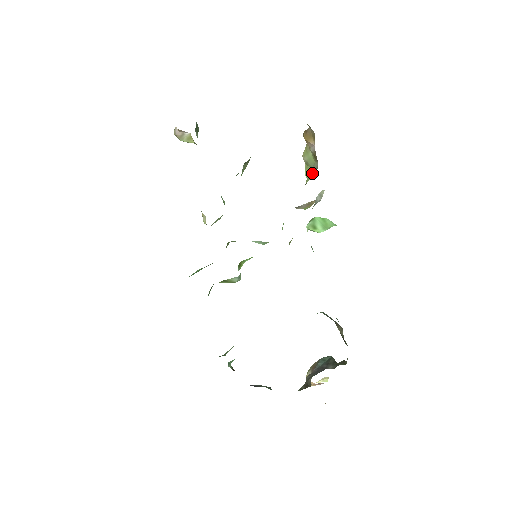
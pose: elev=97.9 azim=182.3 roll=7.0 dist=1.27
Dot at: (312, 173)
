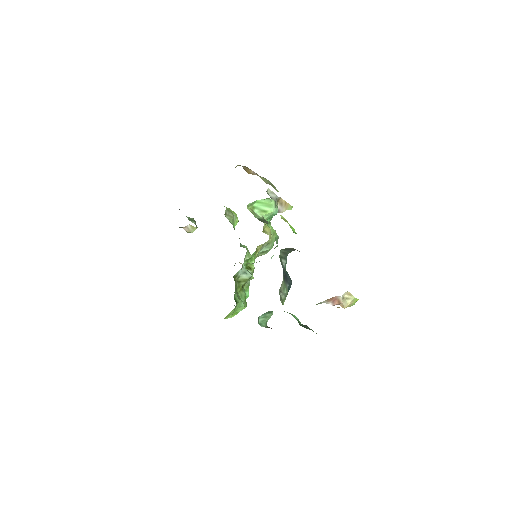
Dot at: occluded
